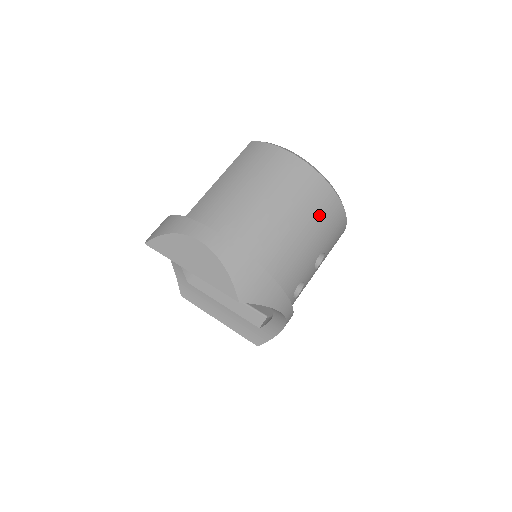
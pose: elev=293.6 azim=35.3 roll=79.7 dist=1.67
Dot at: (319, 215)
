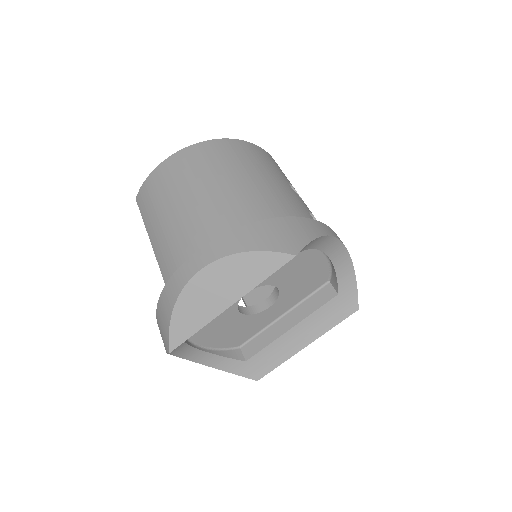
Dot at: (248, 159)
